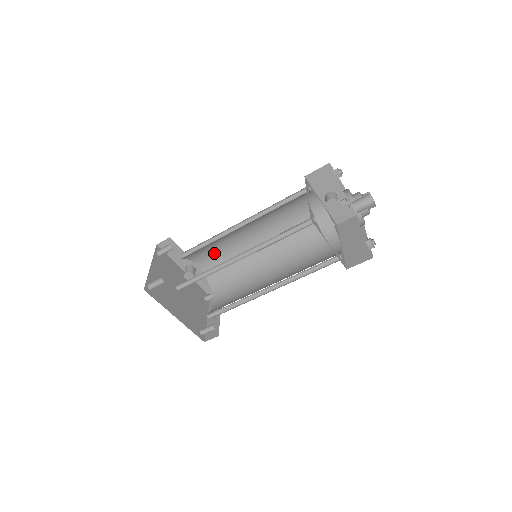
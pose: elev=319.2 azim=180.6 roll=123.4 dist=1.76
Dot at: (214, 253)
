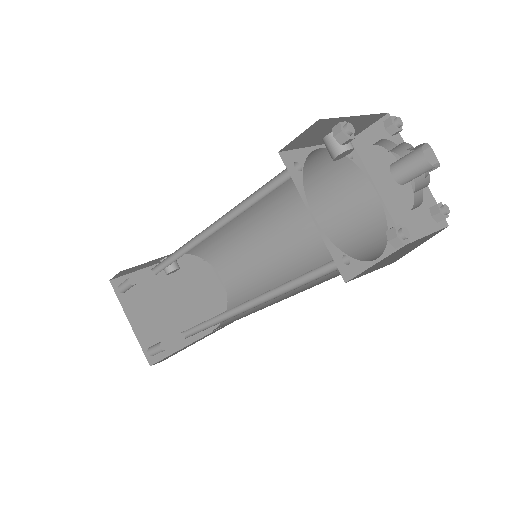
Dot at: occluded
